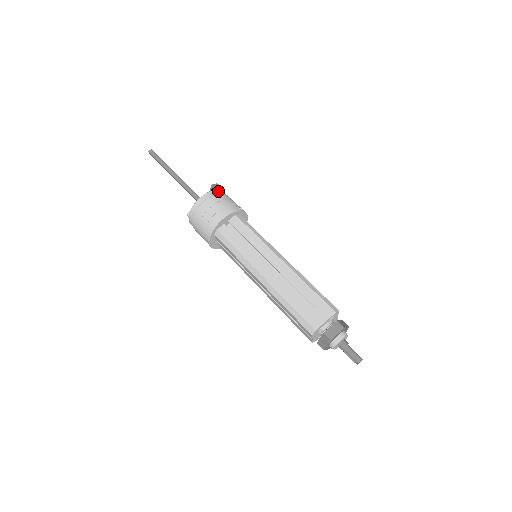
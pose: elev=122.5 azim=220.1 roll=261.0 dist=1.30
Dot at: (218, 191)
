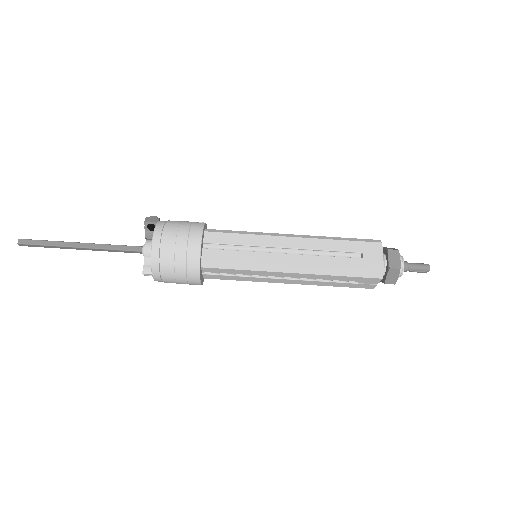
Dot at: (160, 222)
